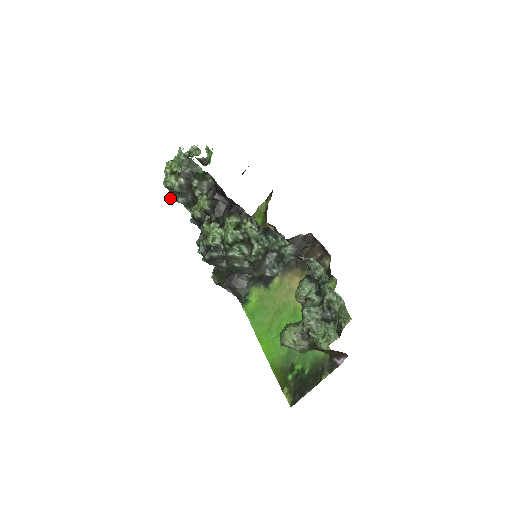
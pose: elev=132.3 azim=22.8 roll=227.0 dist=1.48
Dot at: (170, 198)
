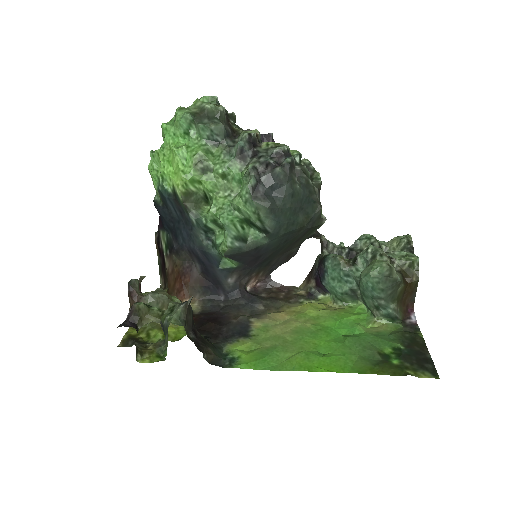
Dot at: (202, 124)
